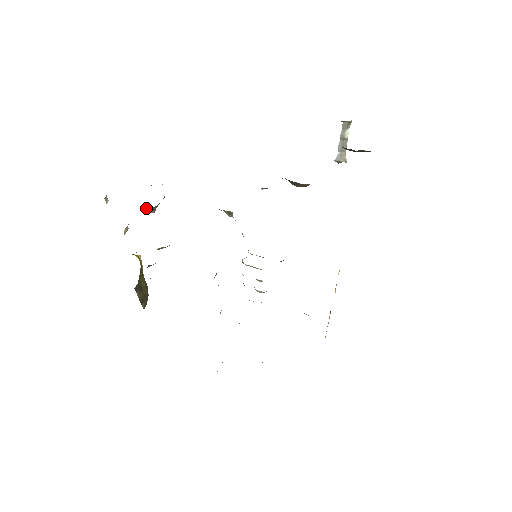
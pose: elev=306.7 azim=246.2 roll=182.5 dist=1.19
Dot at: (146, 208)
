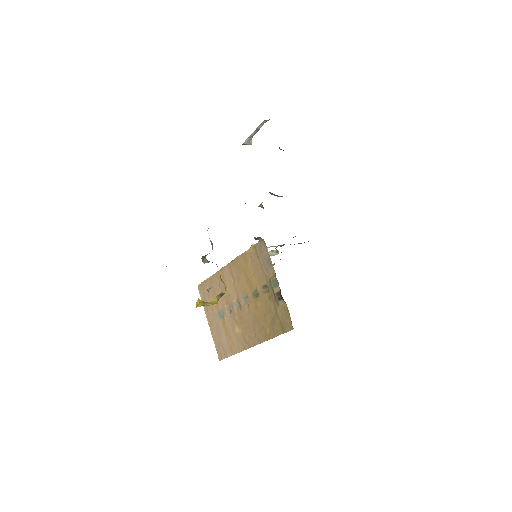
Dot at: (208, 261)
